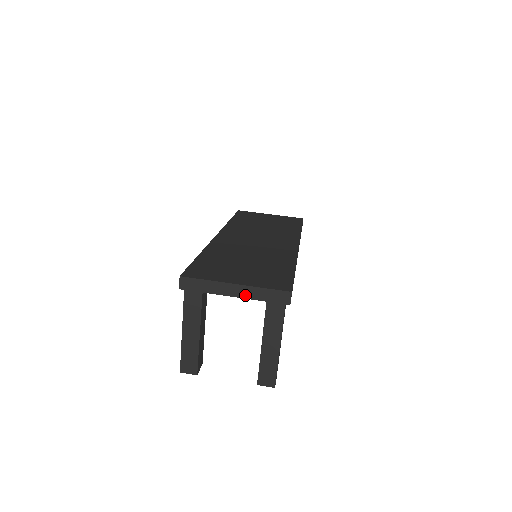
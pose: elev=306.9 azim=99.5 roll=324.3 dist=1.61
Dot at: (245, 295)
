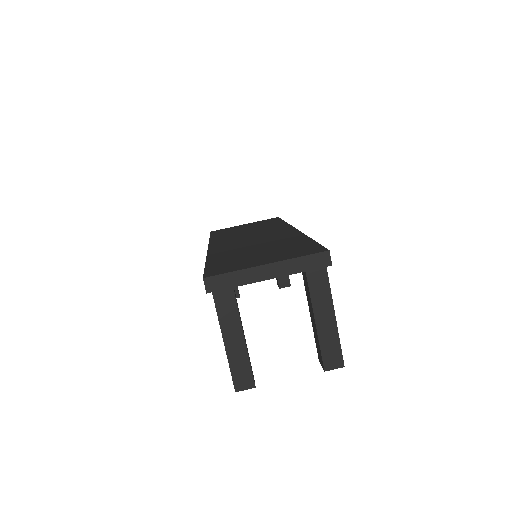
Dot at: (281, 273)
